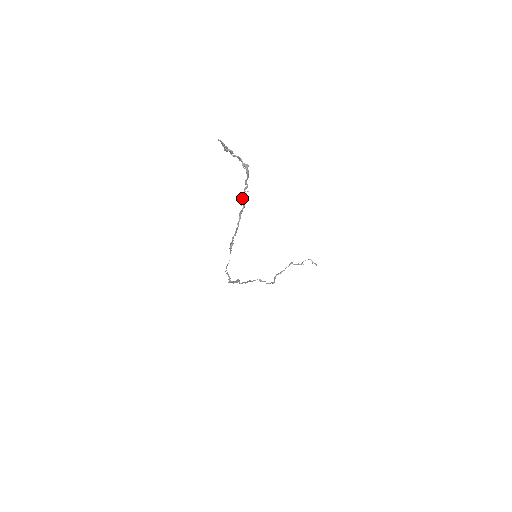
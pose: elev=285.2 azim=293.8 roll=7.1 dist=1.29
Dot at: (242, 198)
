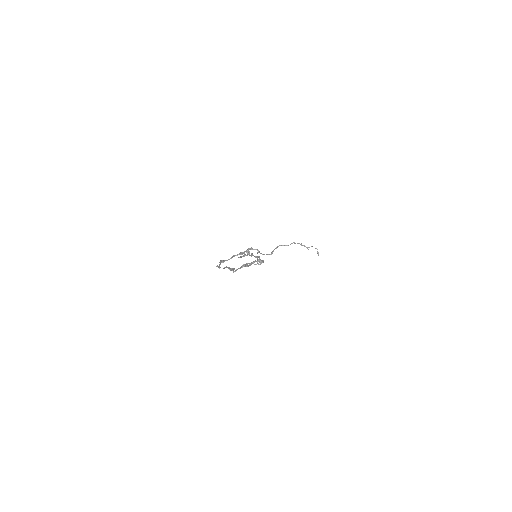
Dot at: (249, 263)
